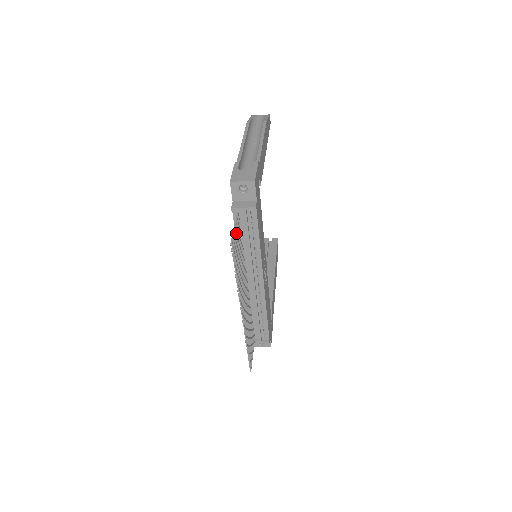
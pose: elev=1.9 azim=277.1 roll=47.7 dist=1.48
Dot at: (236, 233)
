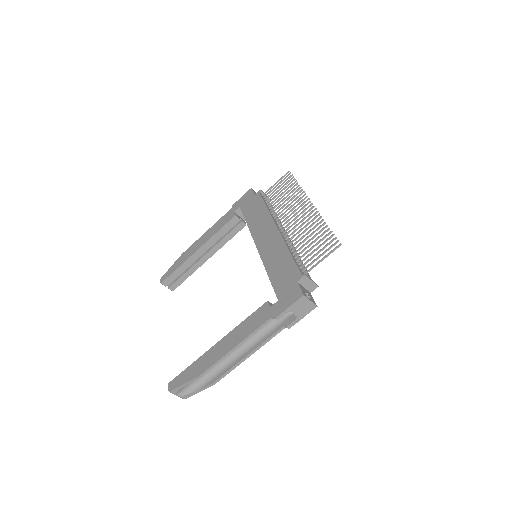
Dot at: occluded
